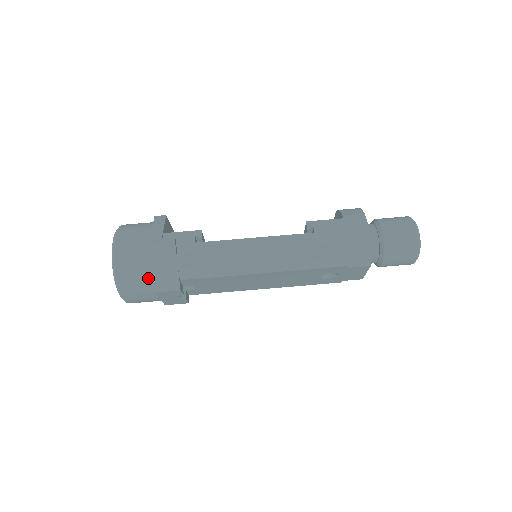
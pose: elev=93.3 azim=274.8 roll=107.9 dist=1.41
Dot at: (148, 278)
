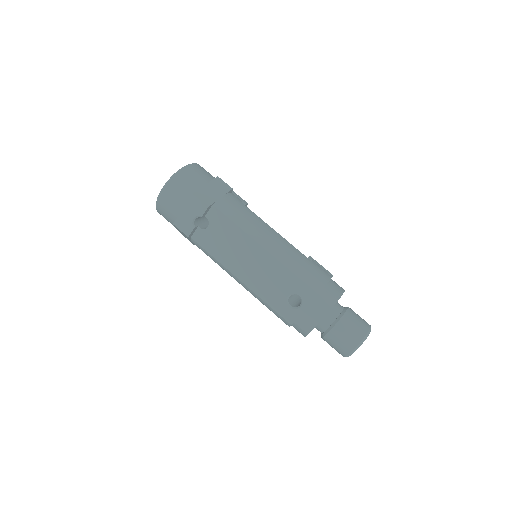
Dot at: (197, 186)
